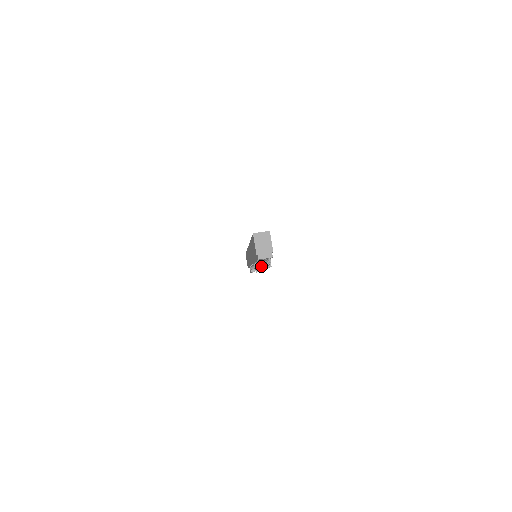
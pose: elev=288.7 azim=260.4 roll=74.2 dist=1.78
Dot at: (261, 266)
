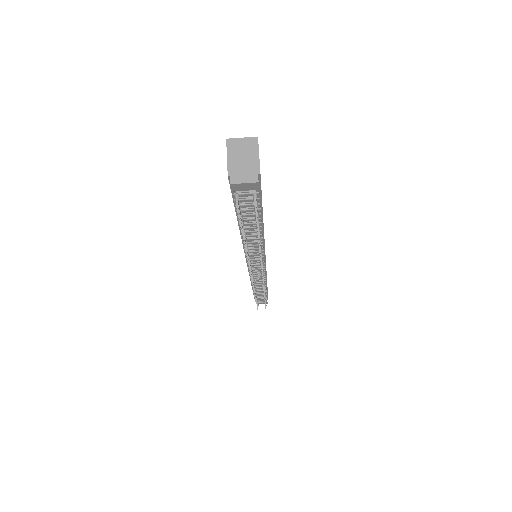
Dot at: (237, 204)
